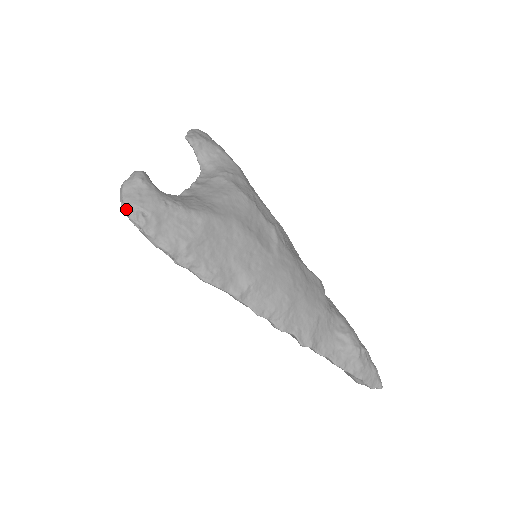
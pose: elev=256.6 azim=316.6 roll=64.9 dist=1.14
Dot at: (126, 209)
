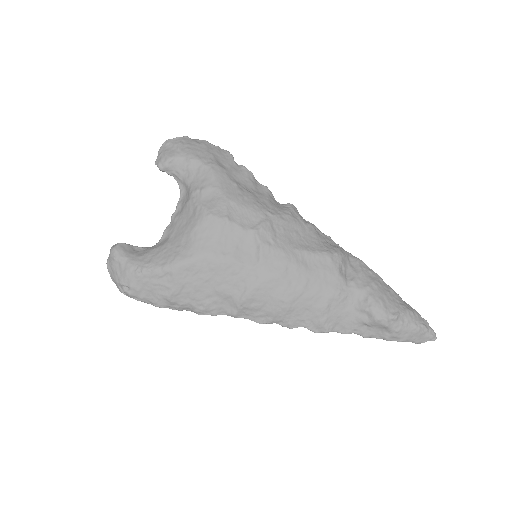
Dot at: (116, 285)
